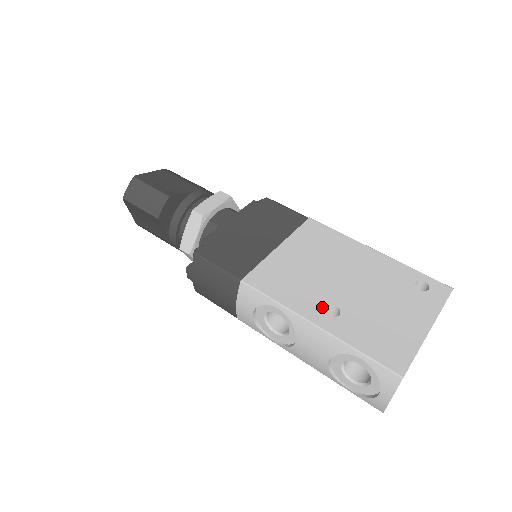
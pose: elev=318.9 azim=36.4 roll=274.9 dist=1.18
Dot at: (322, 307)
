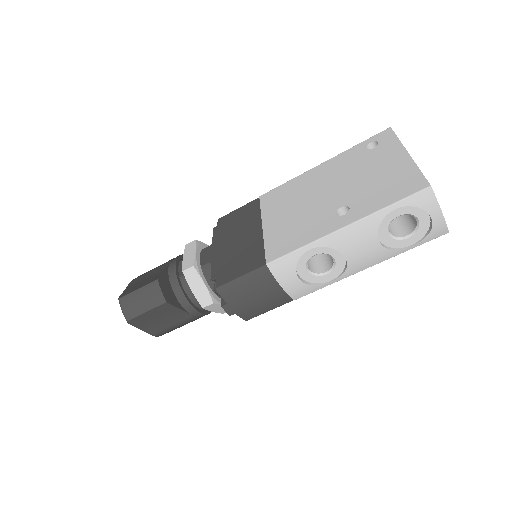
Dot at: (334, 217)
